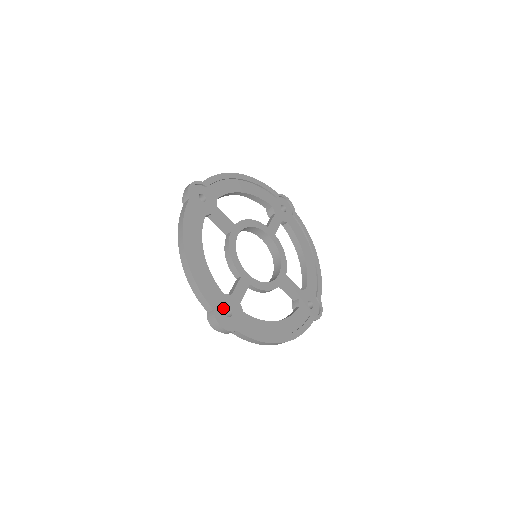
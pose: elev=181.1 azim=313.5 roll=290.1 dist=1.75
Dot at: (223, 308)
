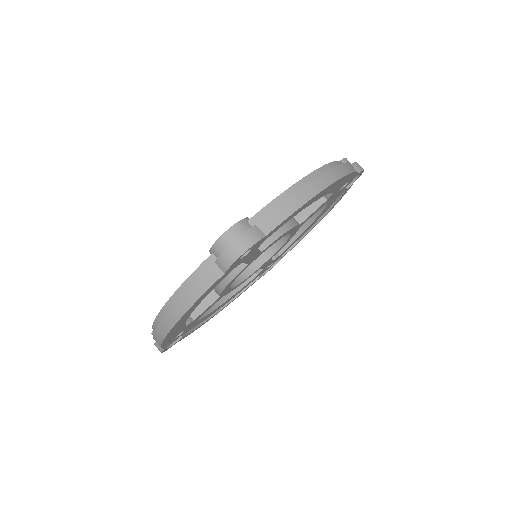
Dot at: (176, 336)
